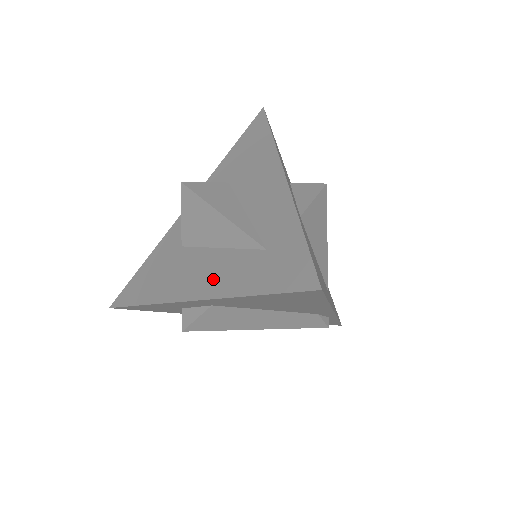
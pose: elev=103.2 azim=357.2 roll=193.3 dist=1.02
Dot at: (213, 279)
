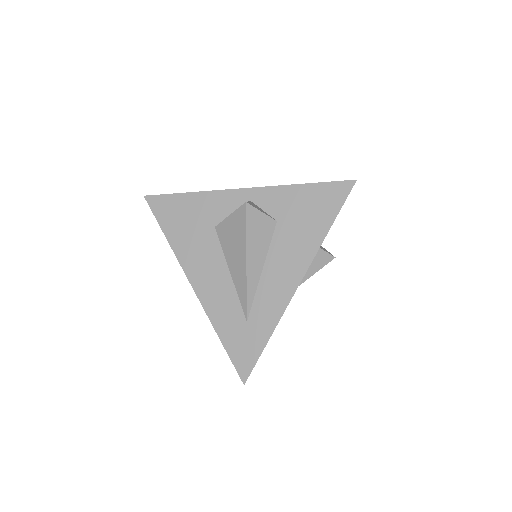
Dot at: (212, 293)
